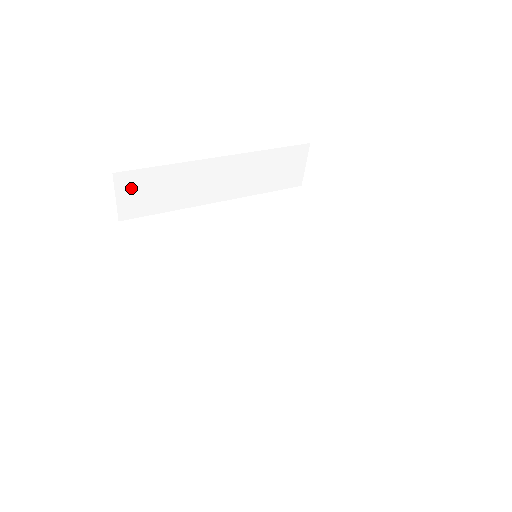
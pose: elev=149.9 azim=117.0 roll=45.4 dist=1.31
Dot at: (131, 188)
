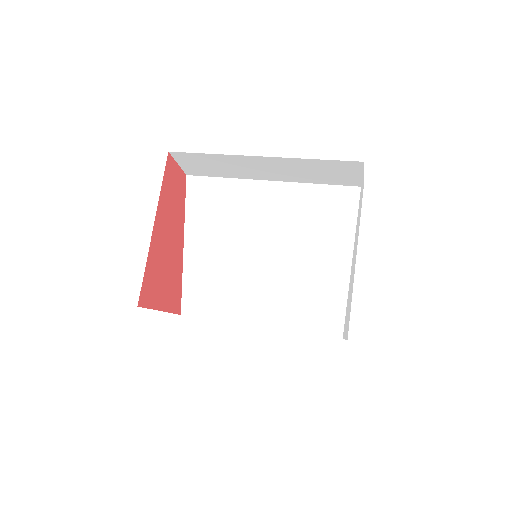
Dot at: (187, 161)
